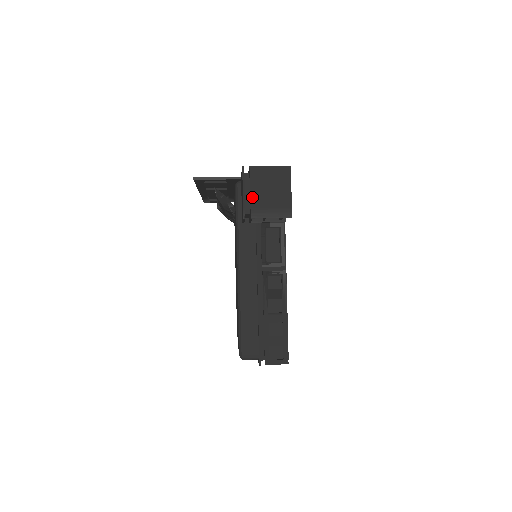
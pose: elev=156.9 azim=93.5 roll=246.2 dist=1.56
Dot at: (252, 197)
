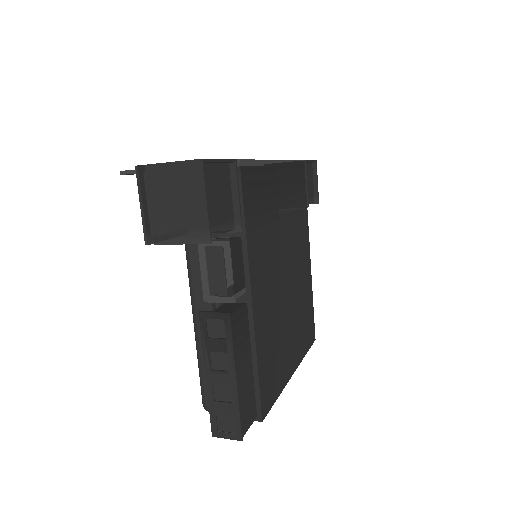
Dot at: (153, 213)
